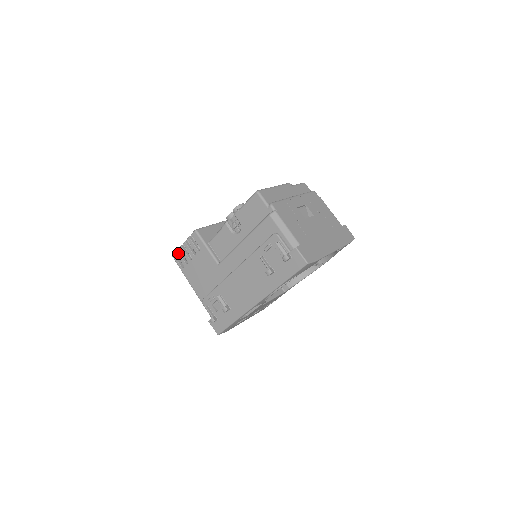
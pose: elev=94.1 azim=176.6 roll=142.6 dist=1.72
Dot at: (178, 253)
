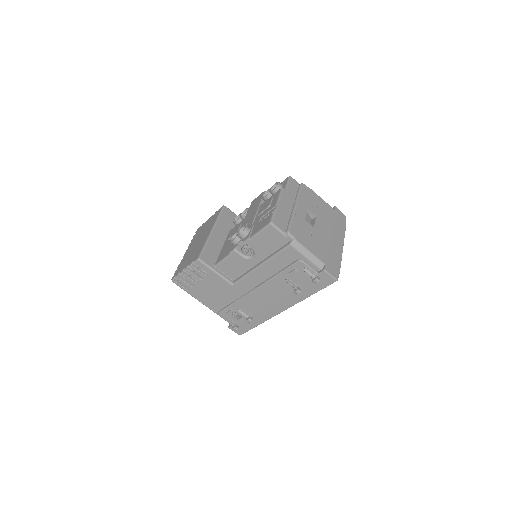
Dot at: (179, 279)
